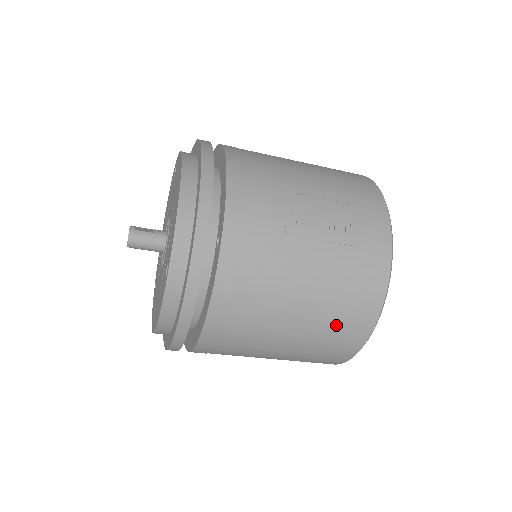
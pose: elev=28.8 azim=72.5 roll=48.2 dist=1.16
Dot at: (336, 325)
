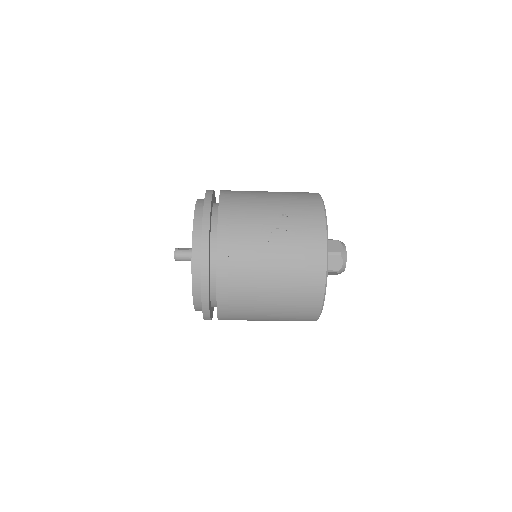
Dot at: (298, 292)
